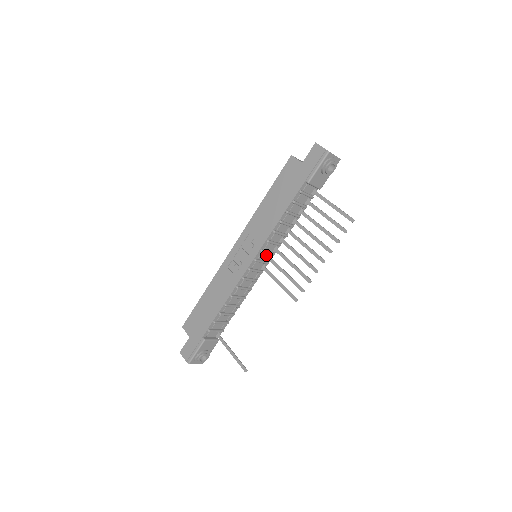
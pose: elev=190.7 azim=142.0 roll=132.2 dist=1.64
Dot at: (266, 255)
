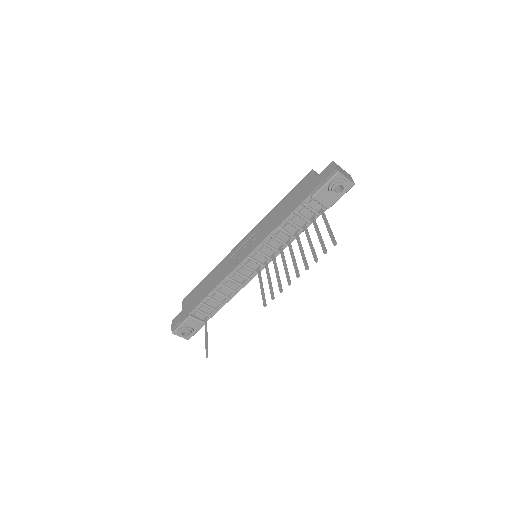
Dot at: (263, 257)
